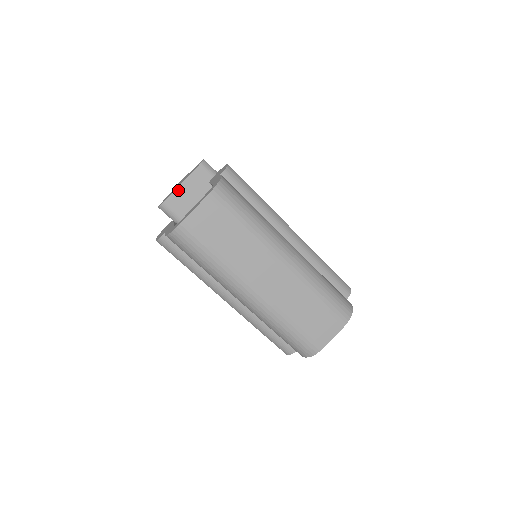
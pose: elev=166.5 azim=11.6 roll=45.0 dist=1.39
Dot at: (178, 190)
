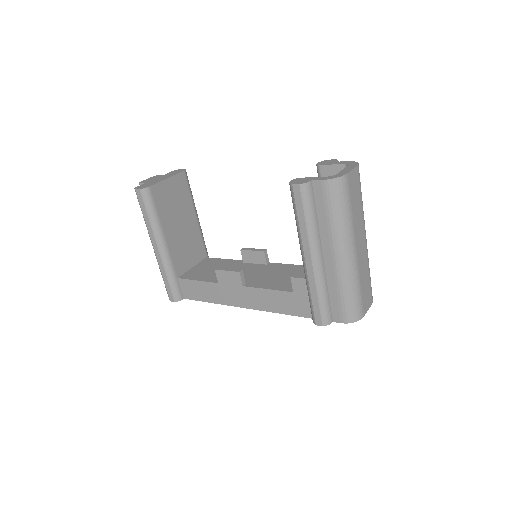
Dot at: (163, 182)
